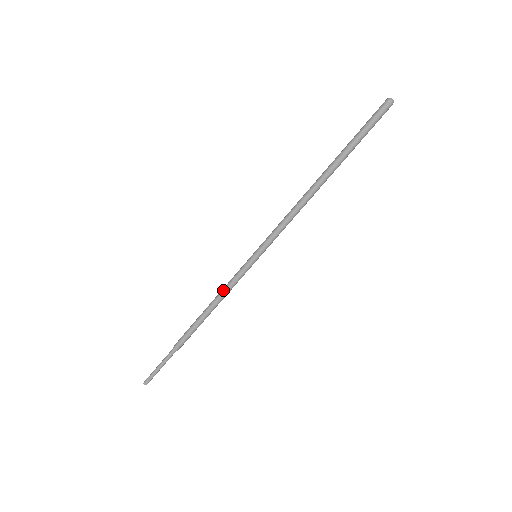
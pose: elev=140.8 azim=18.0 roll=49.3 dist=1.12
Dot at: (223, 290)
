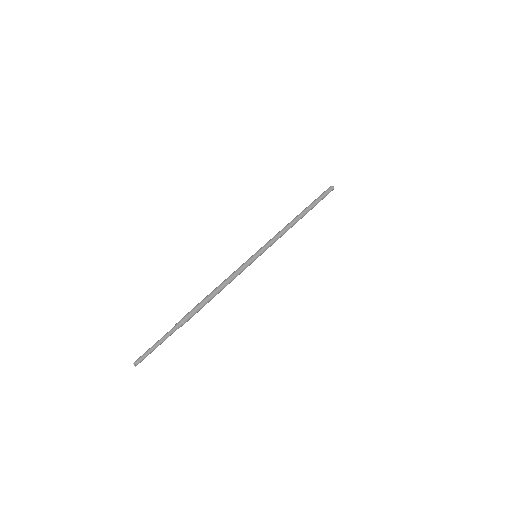
Dot at: (230, 276)
